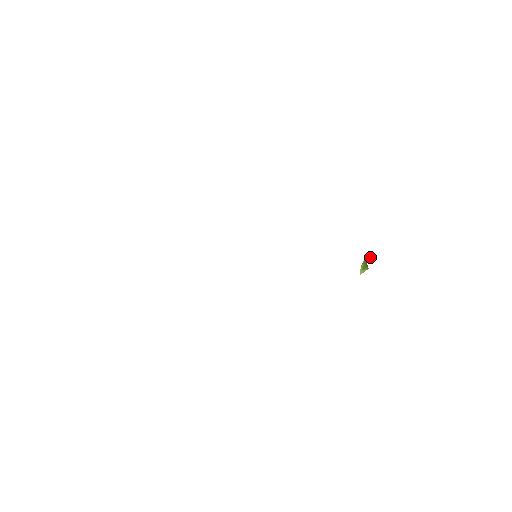
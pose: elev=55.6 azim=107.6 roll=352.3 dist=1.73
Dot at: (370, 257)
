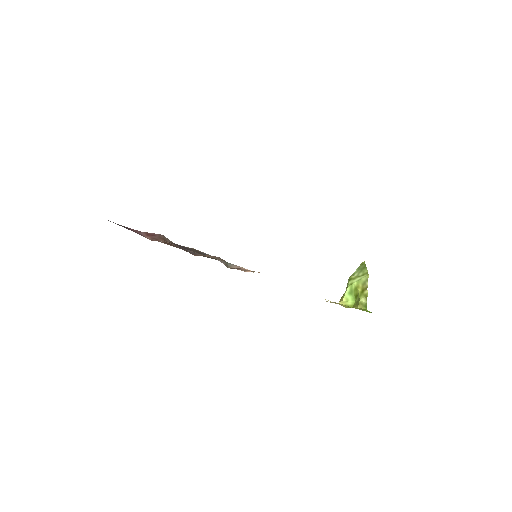
Dot at: occluded
